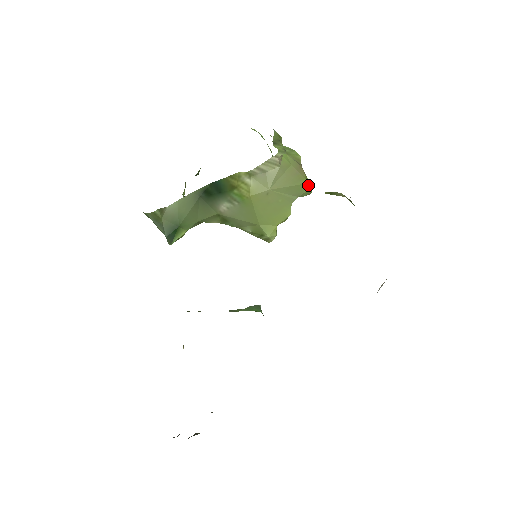
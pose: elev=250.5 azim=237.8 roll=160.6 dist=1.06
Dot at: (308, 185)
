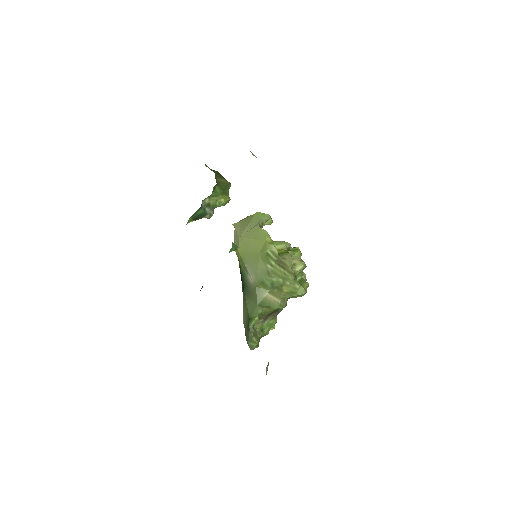
Dot at: (257, 214)
